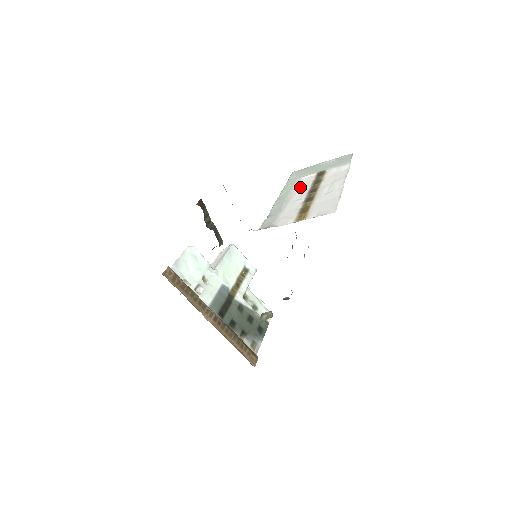
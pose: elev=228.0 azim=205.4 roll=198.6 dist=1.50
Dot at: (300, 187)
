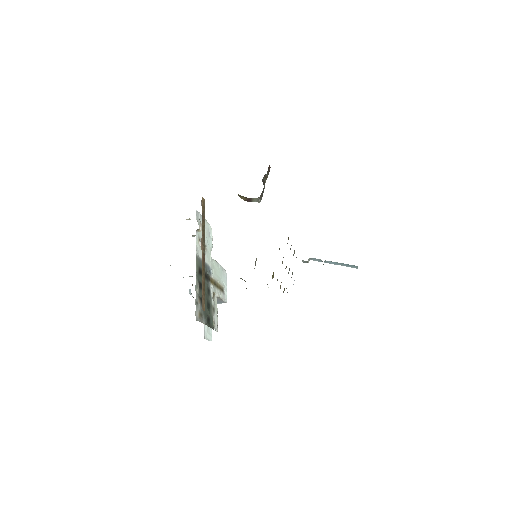
Dot at: occluded
